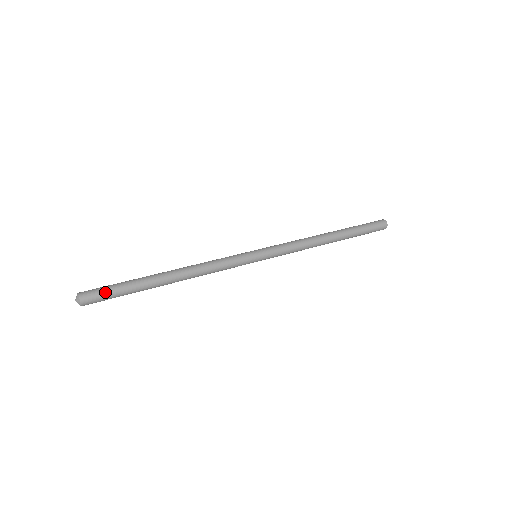
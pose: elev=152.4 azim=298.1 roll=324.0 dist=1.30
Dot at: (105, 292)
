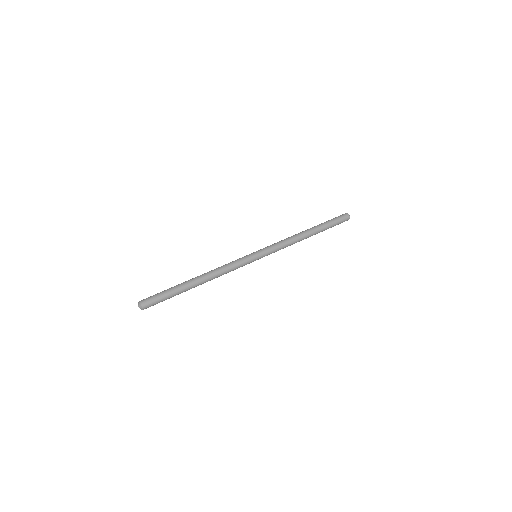
Dot at: (158, 302)
